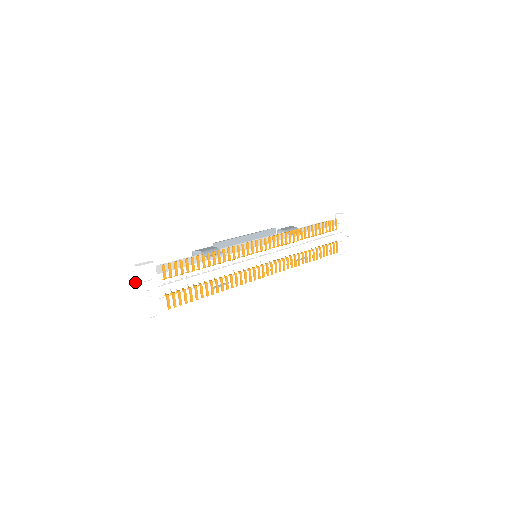
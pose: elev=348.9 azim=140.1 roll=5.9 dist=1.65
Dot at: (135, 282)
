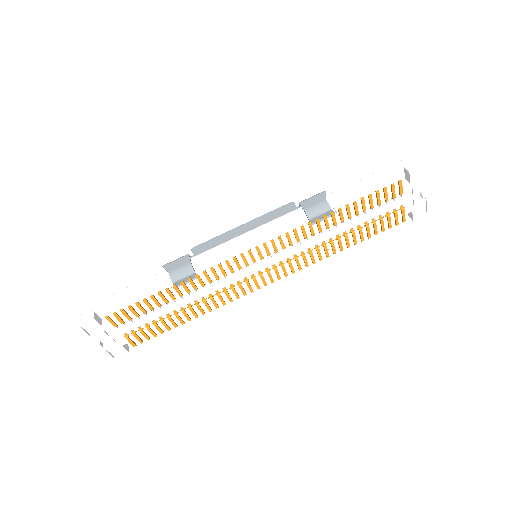
Dot at: occluded
